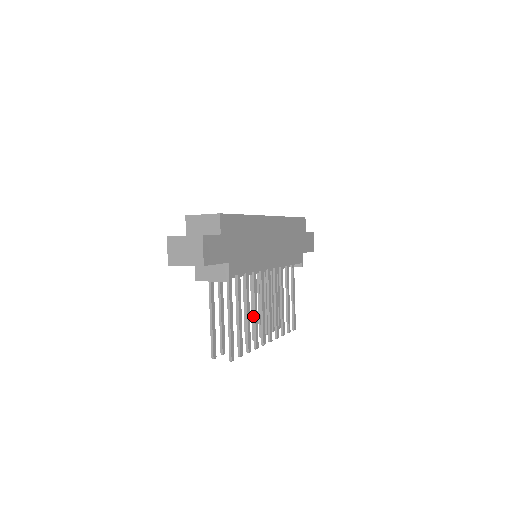
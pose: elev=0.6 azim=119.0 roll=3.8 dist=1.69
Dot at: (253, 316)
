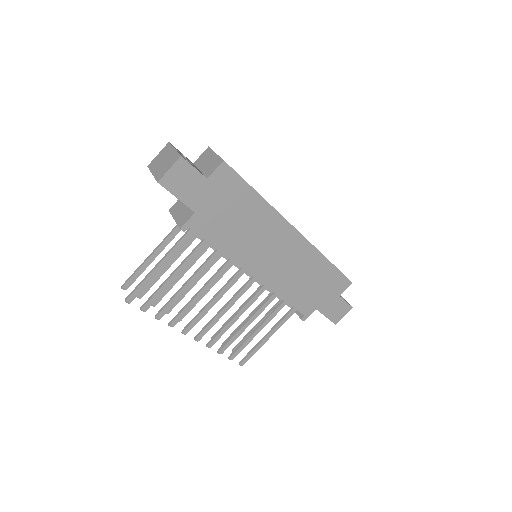
Dot at: (194, 296)
